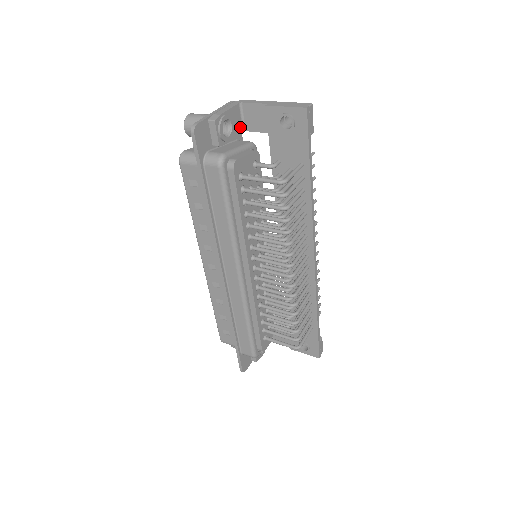
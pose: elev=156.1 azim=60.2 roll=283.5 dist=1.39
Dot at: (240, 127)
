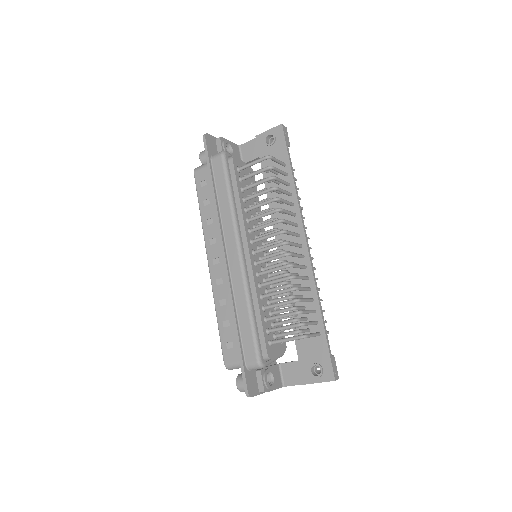
Dot at: occluded
